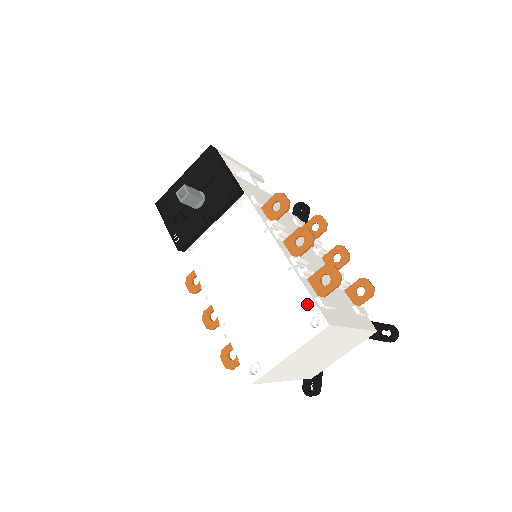
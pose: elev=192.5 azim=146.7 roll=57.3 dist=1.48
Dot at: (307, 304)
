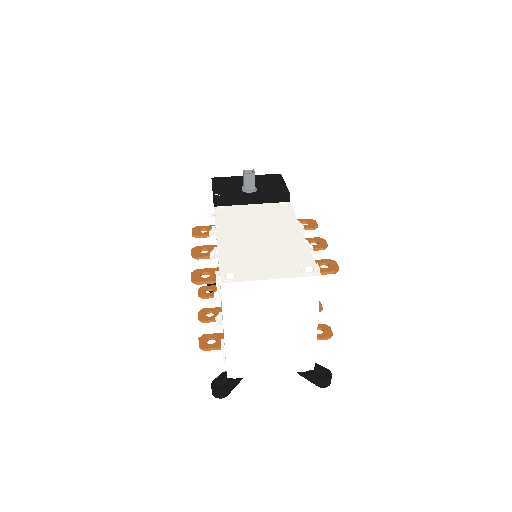
Dot at: (308, 260)
